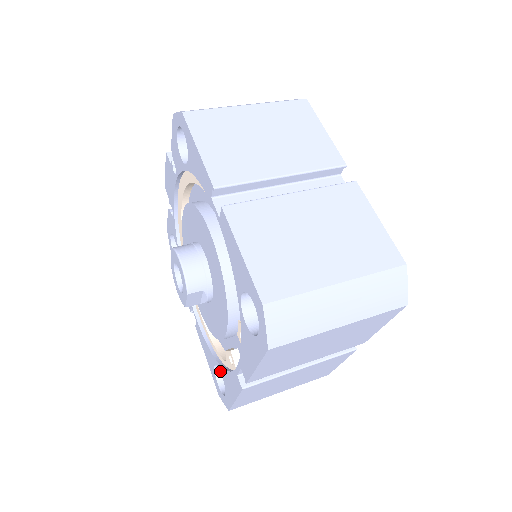
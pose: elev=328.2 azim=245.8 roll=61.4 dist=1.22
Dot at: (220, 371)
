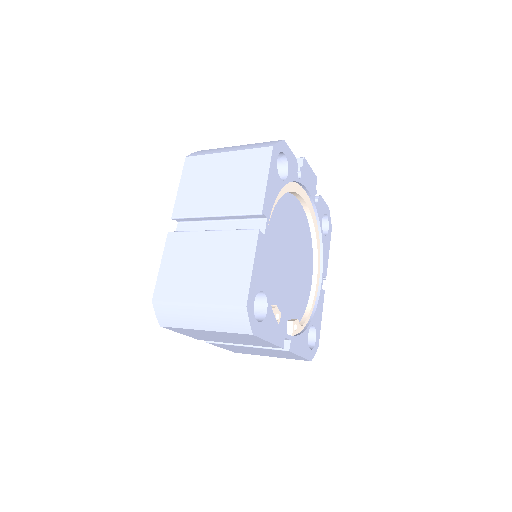
Dot at: occluded
